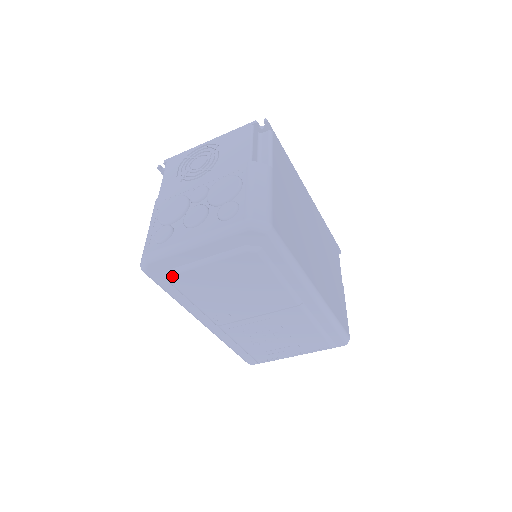
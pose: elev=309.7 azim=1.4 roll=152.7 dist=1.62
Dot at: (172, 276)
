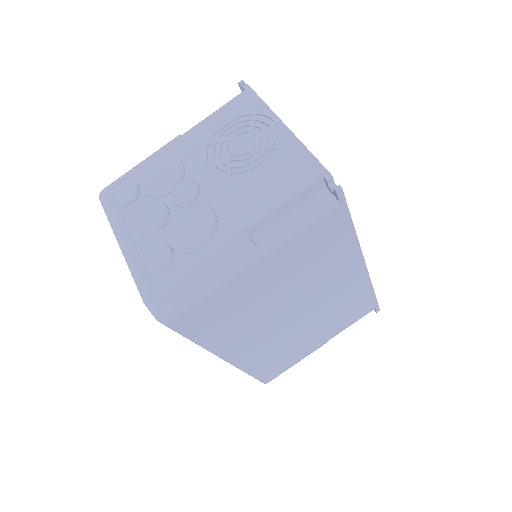
Dot at: occluded
